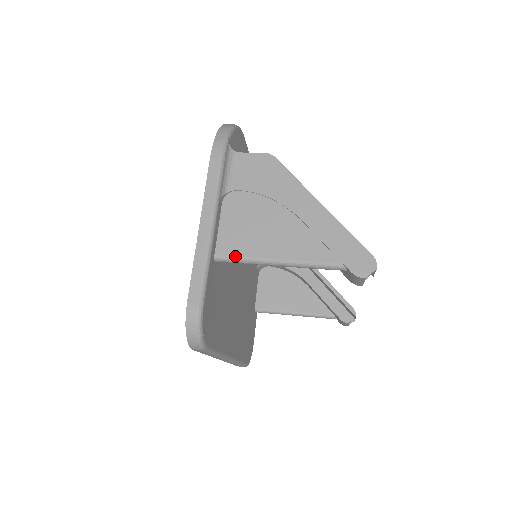
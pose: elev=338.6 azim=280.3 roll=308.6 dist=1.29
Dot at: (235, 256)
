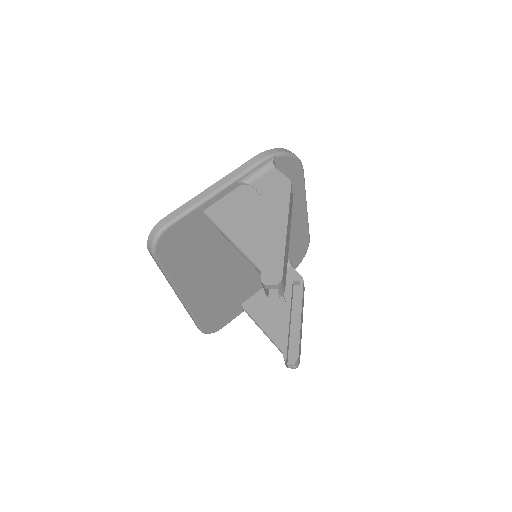
Dot at: (214, 218)
